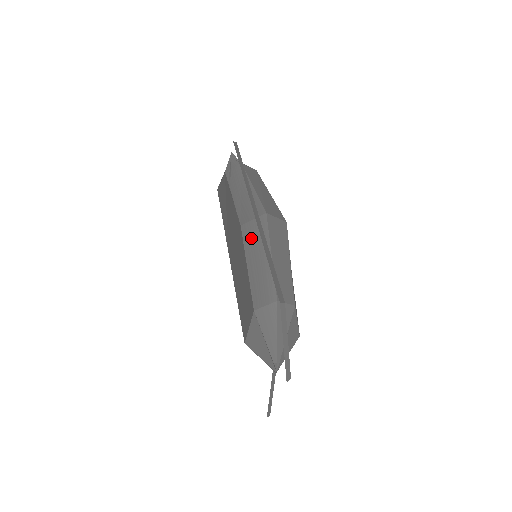
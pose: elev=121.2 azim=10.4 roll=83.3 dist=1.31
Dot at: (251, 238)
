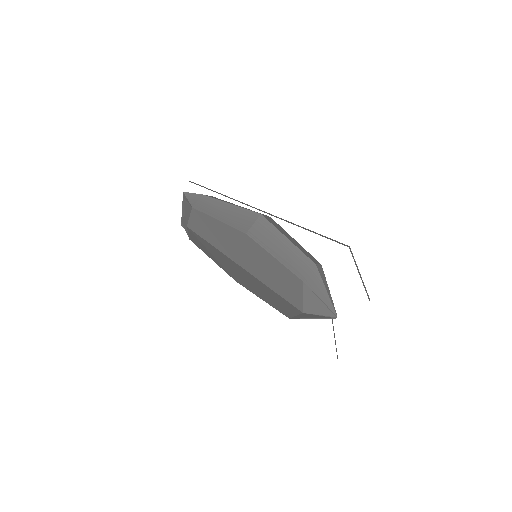
Dot at: (262, 237)
